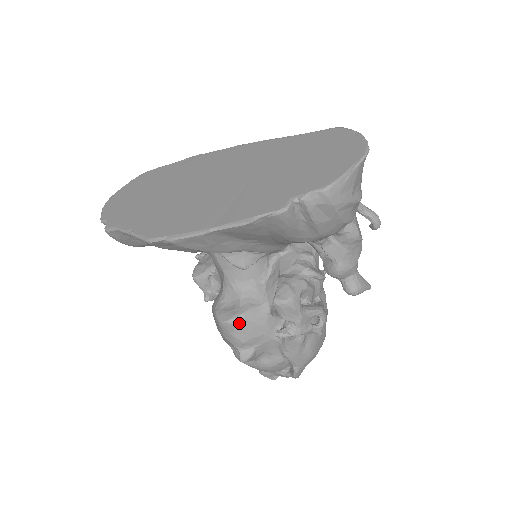
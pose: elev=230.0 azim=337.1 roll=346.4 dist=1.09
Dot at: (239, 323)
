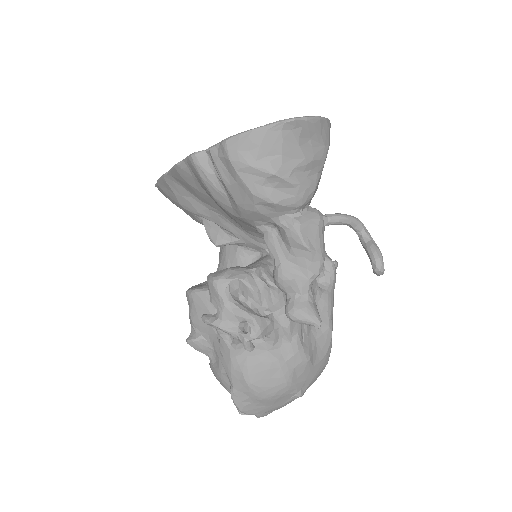
Dot at: (193, 296)
